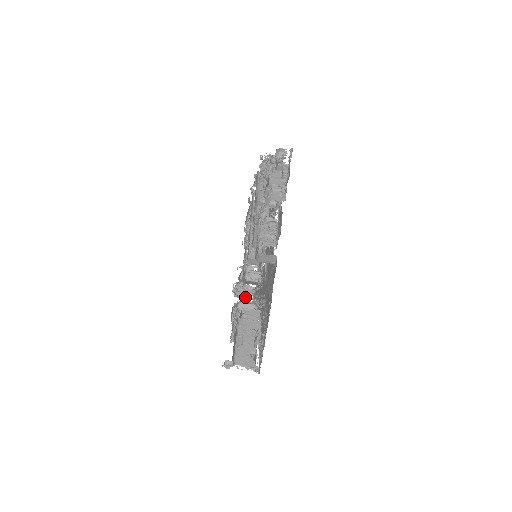
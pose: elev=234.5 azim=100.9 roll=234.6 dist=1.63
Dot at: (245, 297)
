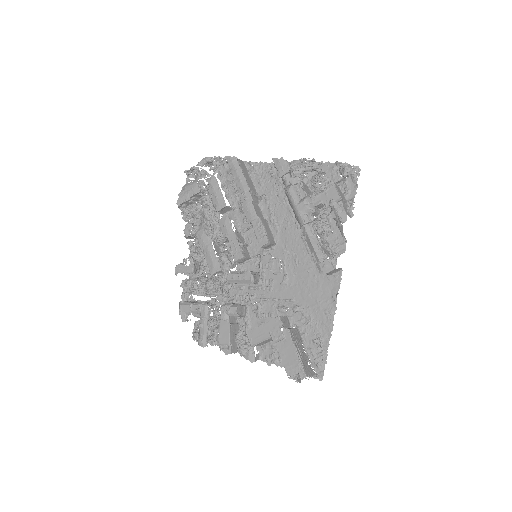
Dot at: (243, 300)
